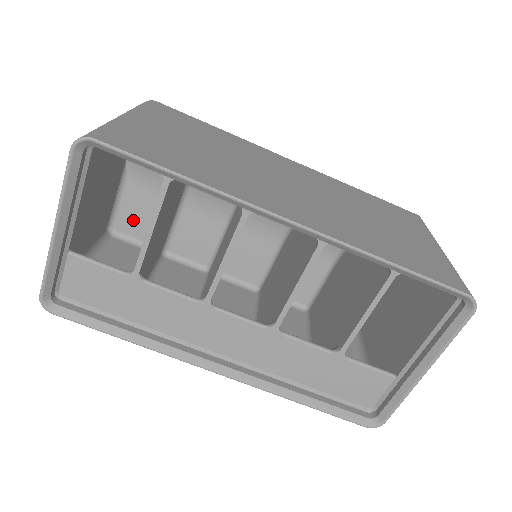
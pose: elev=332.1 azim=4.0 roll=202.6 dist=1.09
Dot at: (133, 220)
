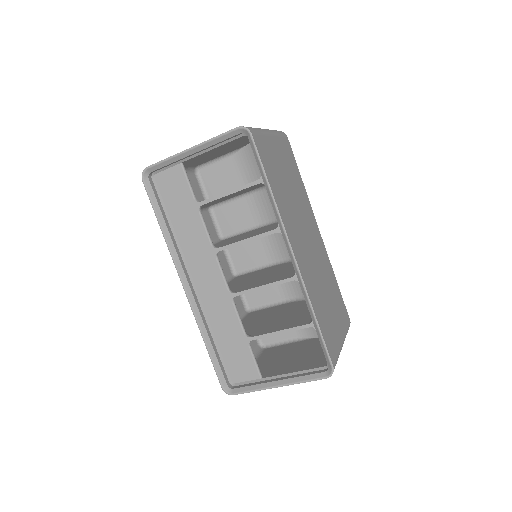
Dot at: (214, 176)
